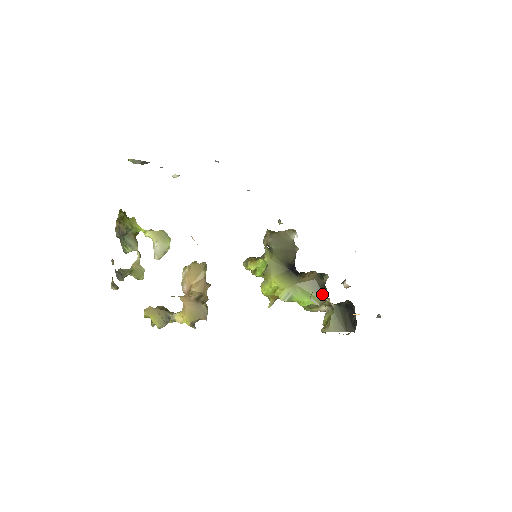
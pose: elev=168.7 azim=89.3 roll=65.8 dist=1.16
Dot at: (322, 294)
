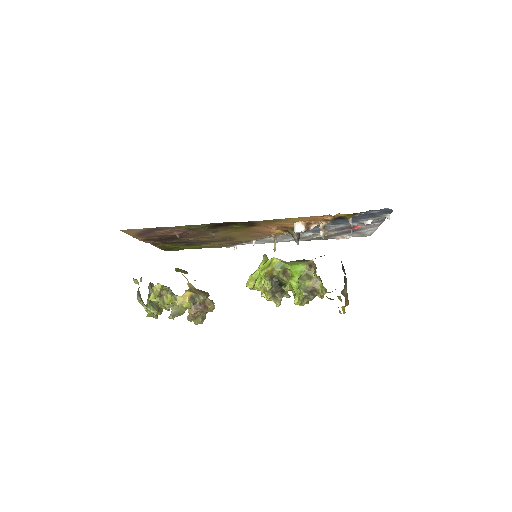
Dot at: (310, 260)
